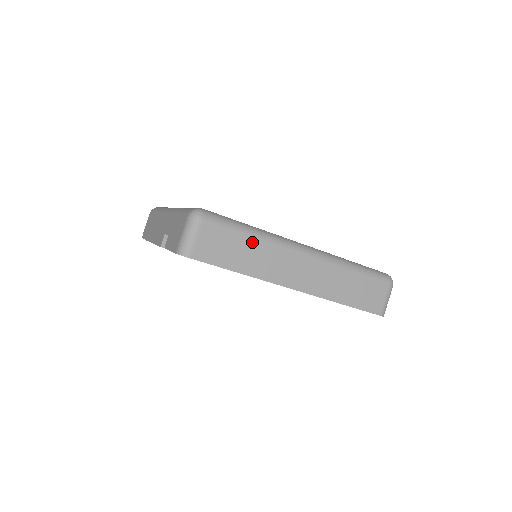
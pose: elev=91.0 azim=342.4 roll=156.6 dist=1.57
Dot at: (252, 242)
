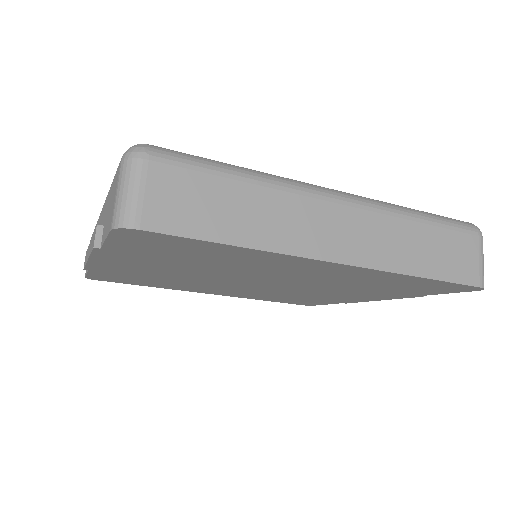
Dot at: (247, 189)
